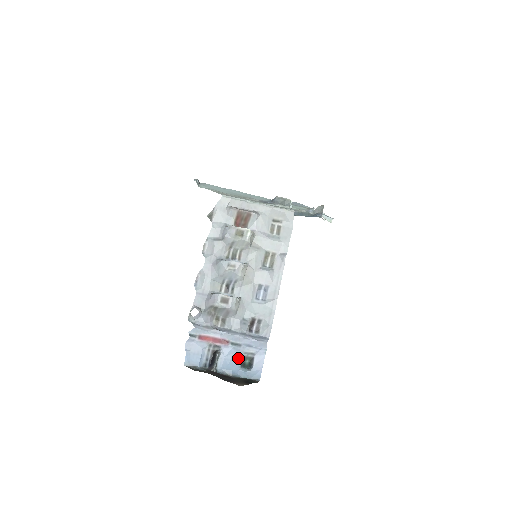
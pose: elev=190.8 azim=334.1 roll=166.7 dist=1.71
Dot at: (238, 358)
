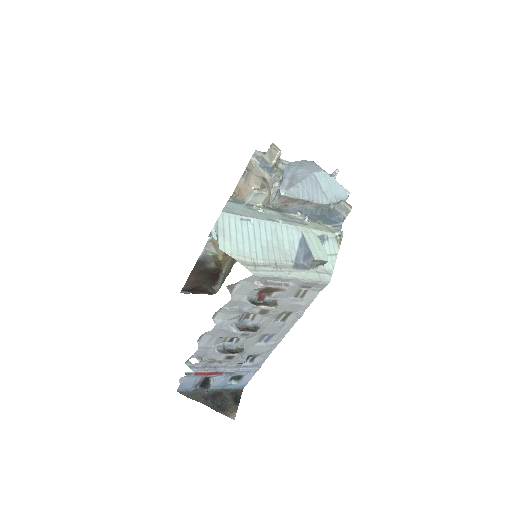
Dot at: (228, 378)
